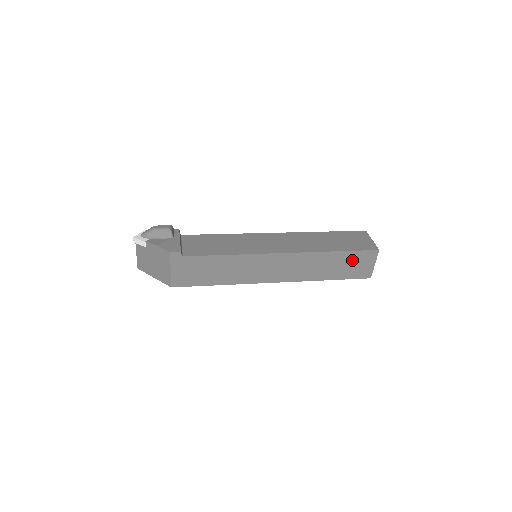
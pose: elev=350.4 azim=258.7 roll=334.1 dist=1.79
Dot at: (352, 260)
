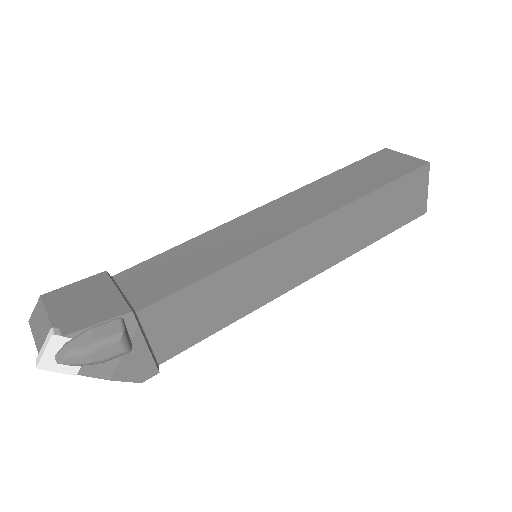
Dot at: occluded
